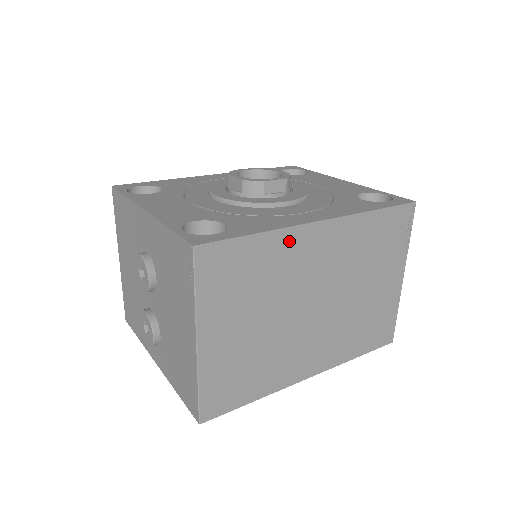
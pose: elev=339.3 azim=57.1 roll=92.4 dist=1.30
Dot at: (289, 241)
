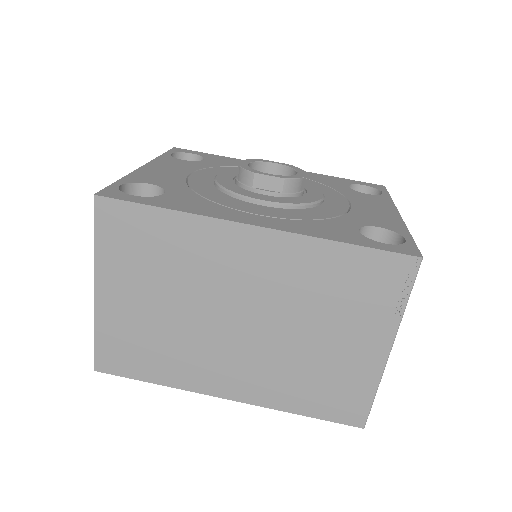
Dot at: (206, 232)
